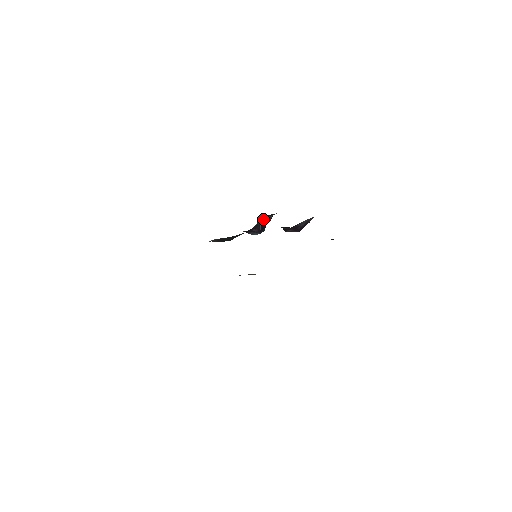
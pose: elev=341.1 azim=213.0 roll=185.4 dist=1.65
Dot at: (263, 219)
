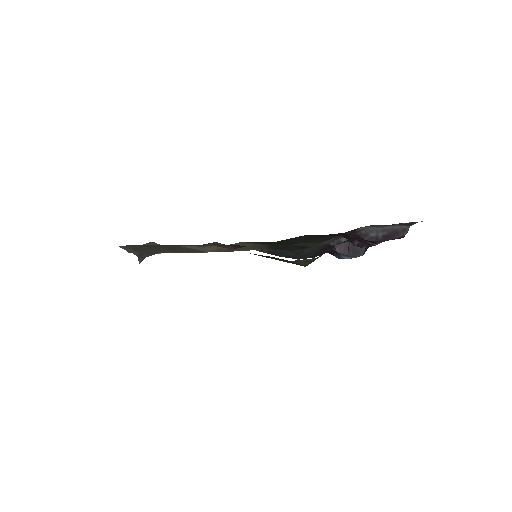
Dot at: occluded
